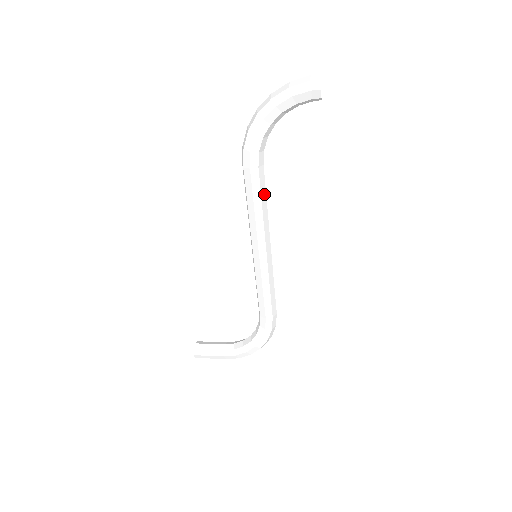
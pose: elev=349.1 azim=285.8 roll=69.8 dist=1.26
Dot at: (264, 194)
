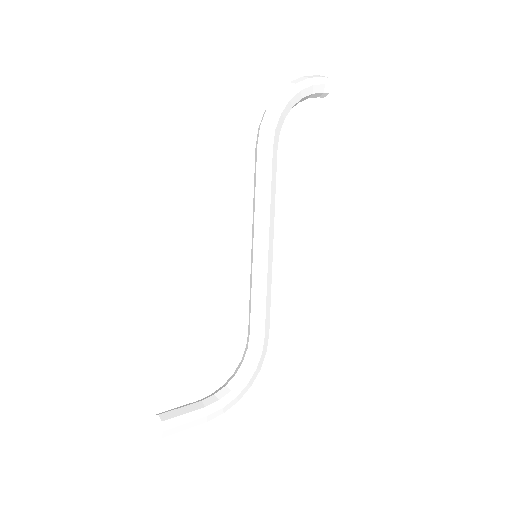
Dot at: (274, 180)
